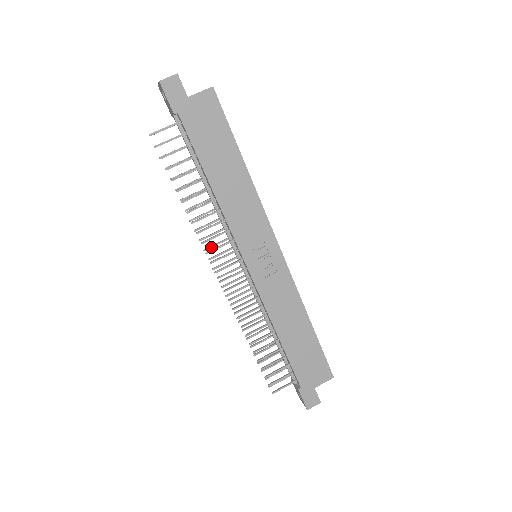
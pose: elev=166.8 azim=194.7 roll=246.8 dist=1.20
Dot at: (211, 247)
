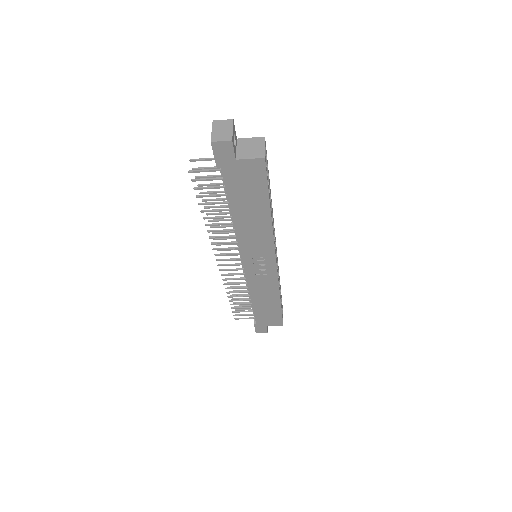
Dot at: (221, 239)
